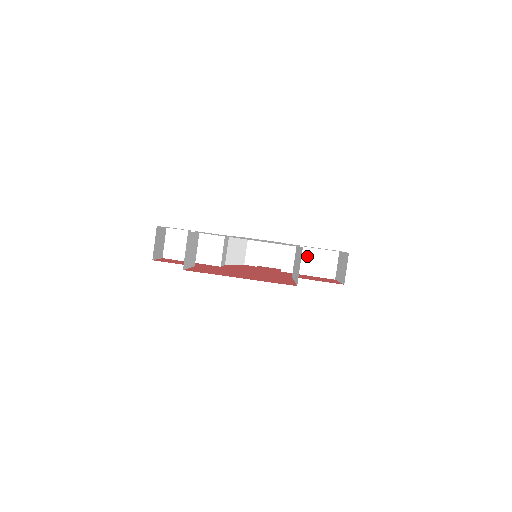
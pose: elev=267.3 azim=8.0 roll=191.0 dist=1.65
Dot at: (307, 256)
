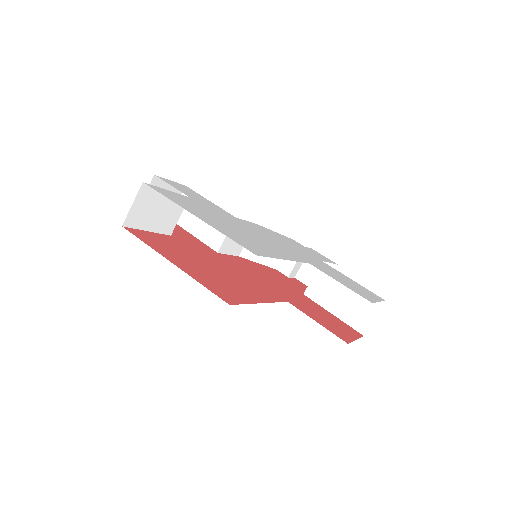
Dot at: (341, 289)
